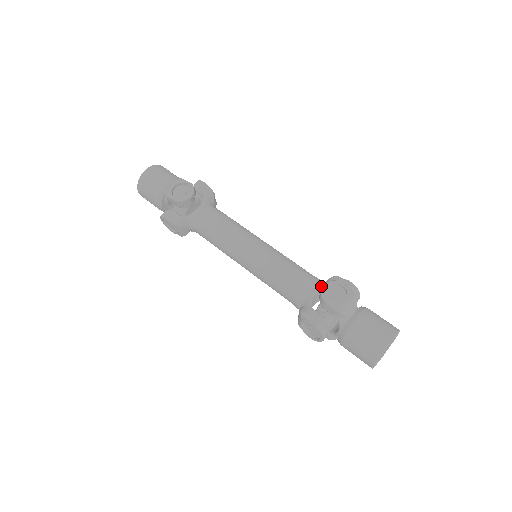
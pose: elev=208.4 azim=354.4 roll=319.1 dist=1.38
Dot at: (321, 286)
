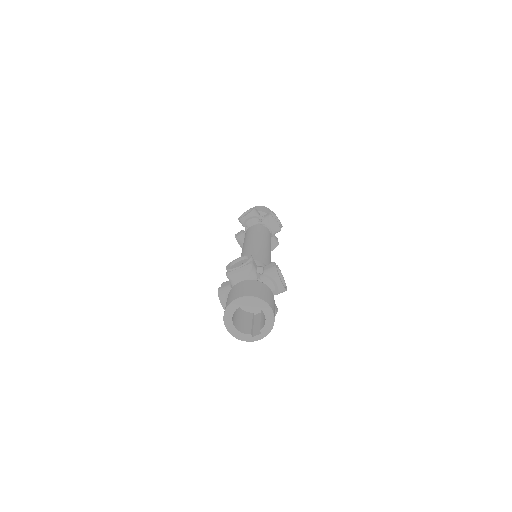
Dot at: occluded
